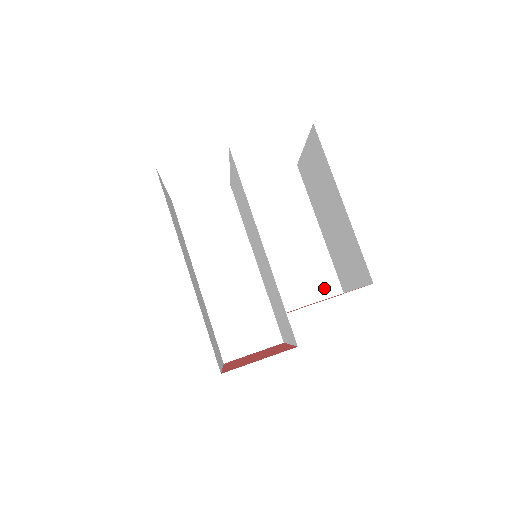
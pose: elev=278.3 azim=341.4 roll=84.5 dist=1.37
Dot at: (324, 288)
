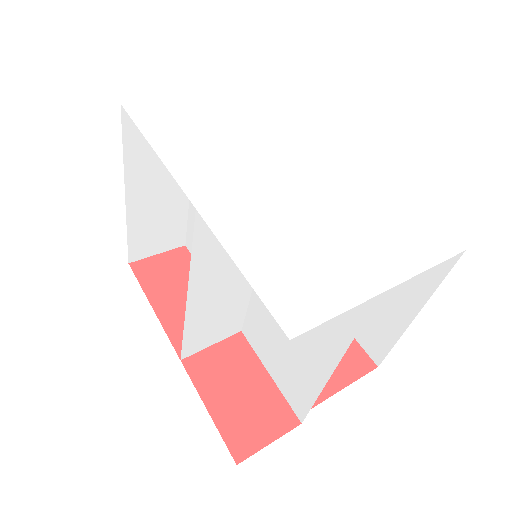
Dot at: occluded
